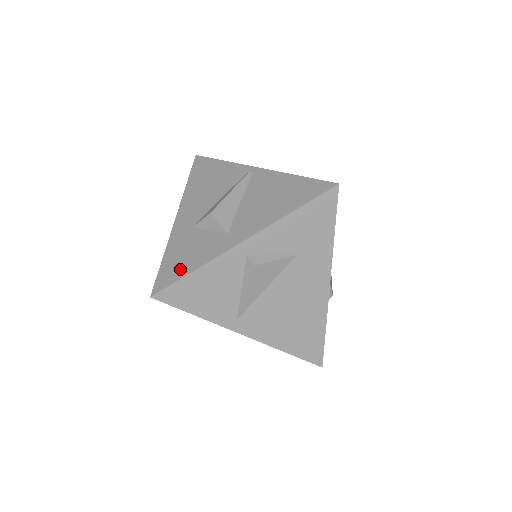
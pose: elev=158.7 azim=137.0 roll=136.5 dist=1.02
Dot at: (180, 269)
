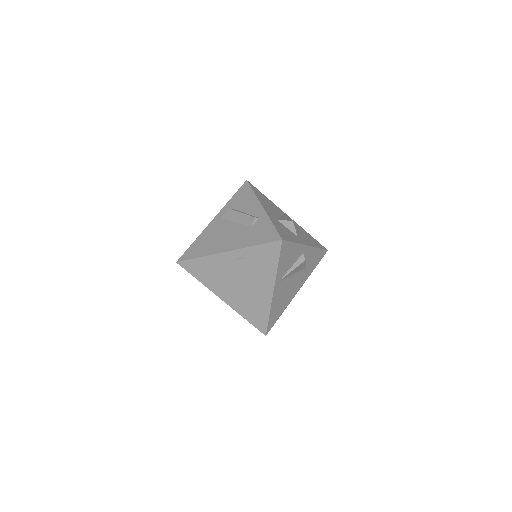
Dot at: (288, 237)
